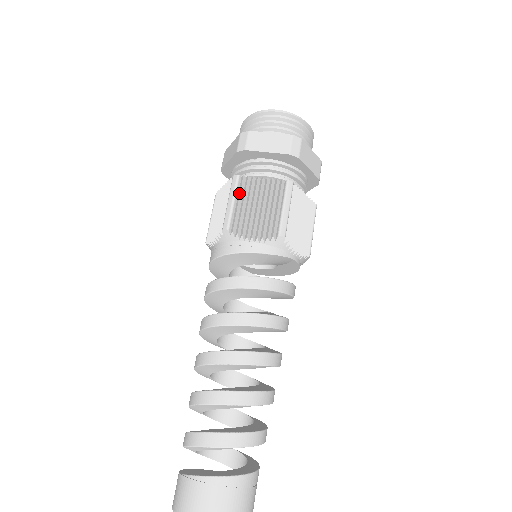
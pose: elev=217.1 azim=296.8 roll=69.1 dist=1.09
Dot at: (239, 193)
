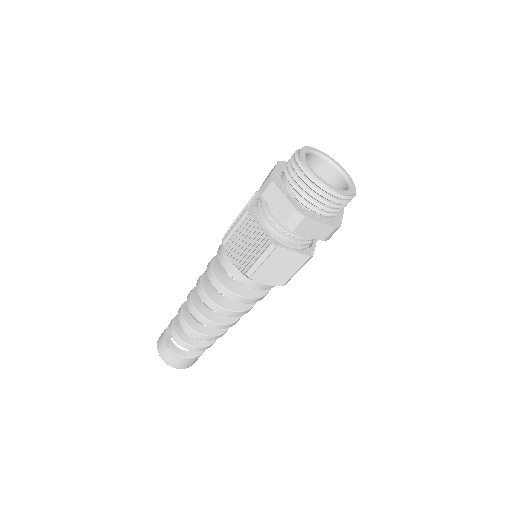
Dot at: (270, 258)
